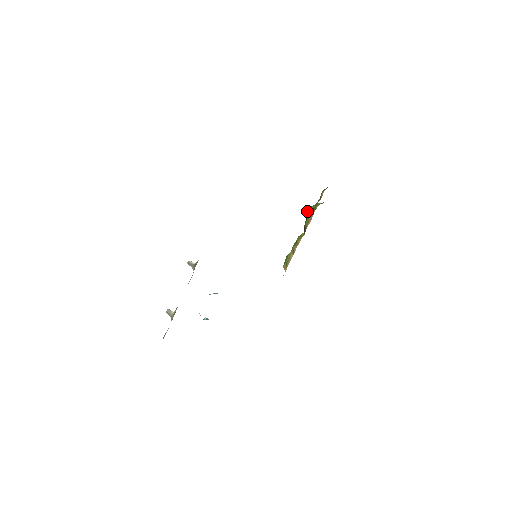
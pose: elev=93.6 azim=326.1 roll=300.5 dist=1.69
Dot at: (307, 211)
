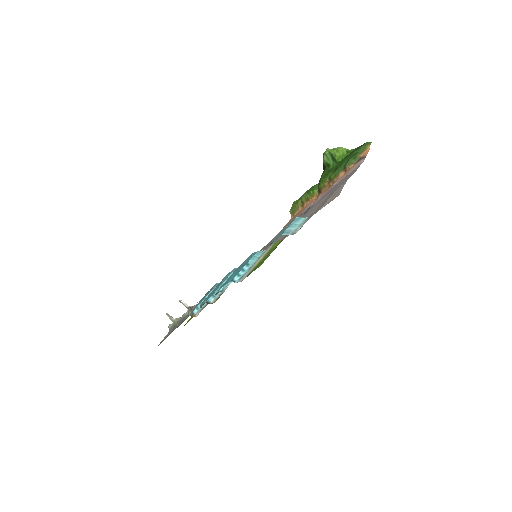
Dot at: (326, 157)
